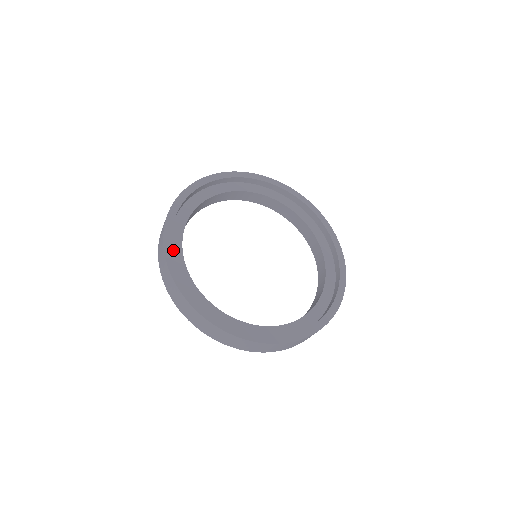
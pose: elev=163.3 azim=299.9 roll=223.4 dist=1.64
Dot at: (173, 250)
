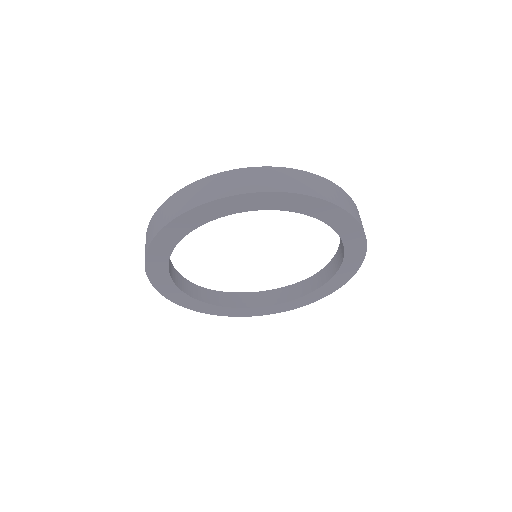
Dot at: occluded
